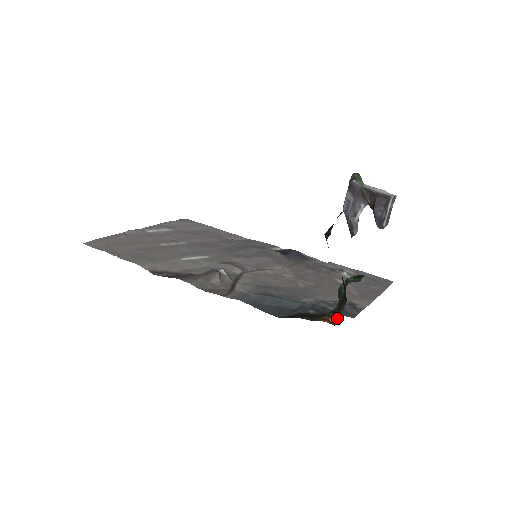
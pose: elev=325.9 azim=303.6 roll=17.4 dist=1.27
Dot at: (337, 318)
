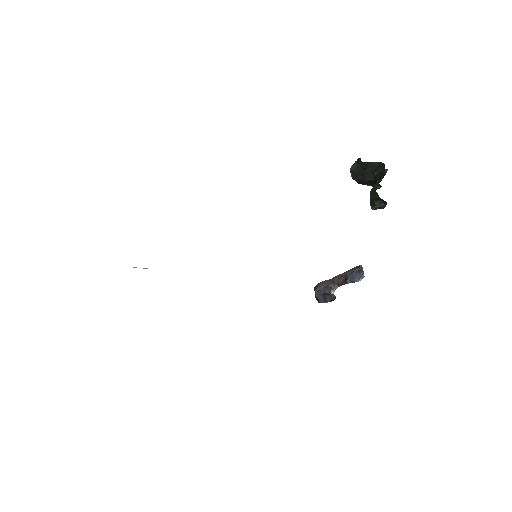
Dot at: (384, 175)
